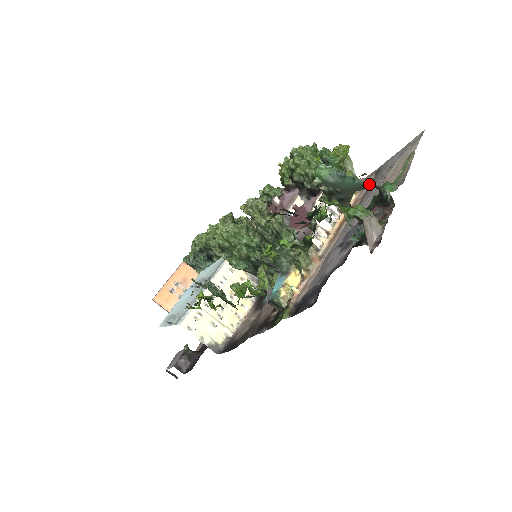
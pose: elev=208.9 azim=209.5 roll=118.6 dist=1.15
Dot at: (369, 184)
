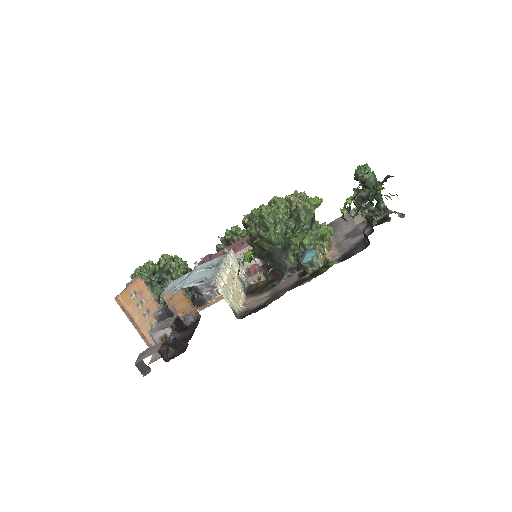
Dot at: (380, 194)
